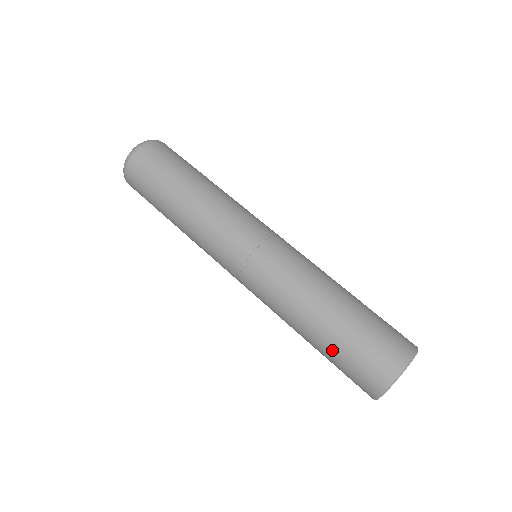
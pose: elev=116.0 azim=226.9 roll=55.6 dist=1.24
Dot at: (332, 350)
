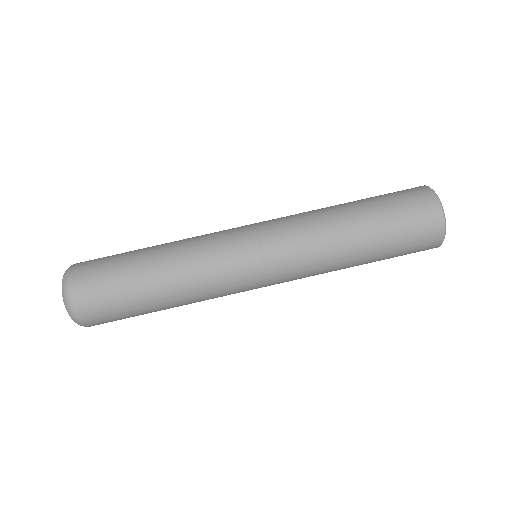
Dot at: (386, 234)
